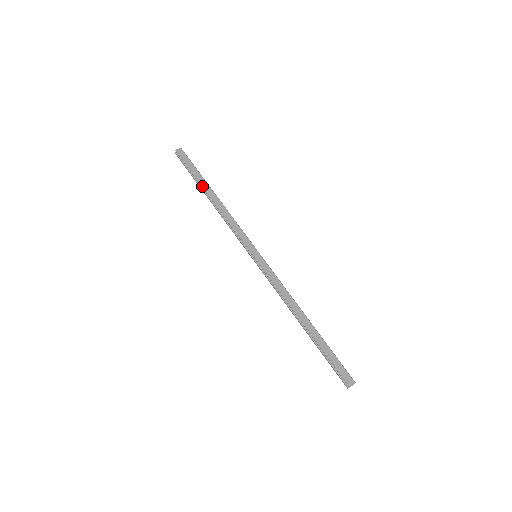
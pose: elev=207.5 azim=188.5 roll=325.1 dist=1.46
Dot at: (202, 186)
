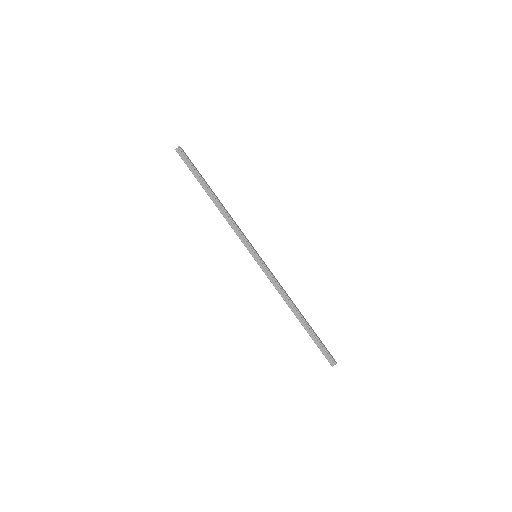
Dot at: (208, 185)
